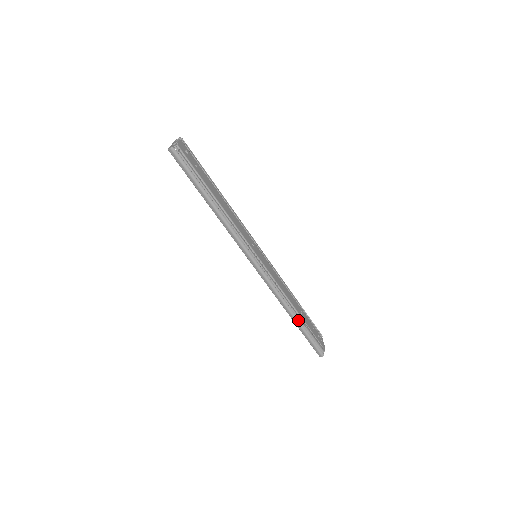
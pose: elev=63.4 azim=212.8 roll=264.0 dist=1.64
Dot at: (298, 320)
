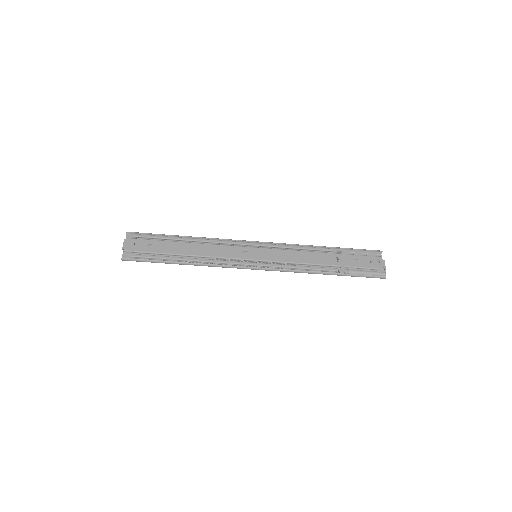
Dot at: (334, 274)
